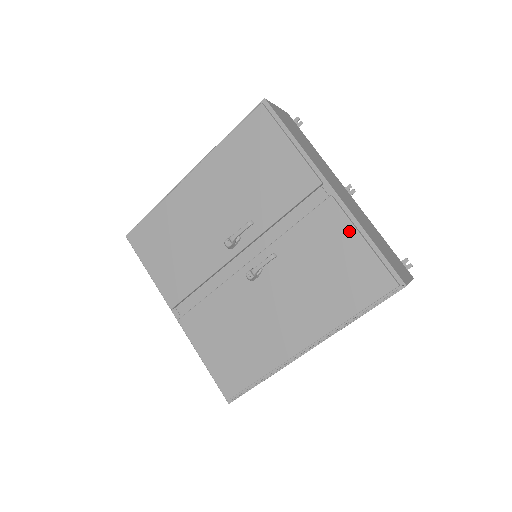
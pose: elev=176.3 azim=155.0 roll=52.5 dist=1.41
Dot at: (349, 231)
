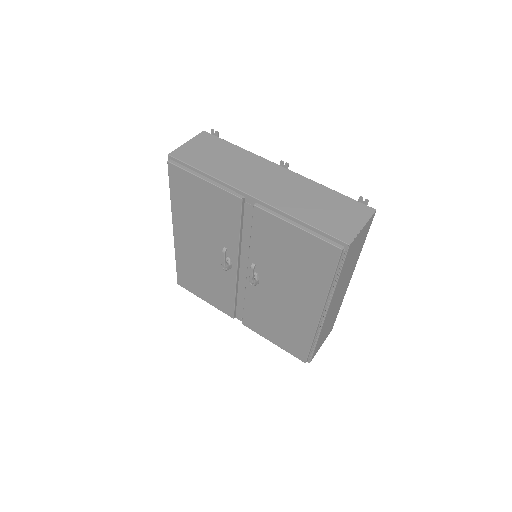
Dot at: (283, 225)
